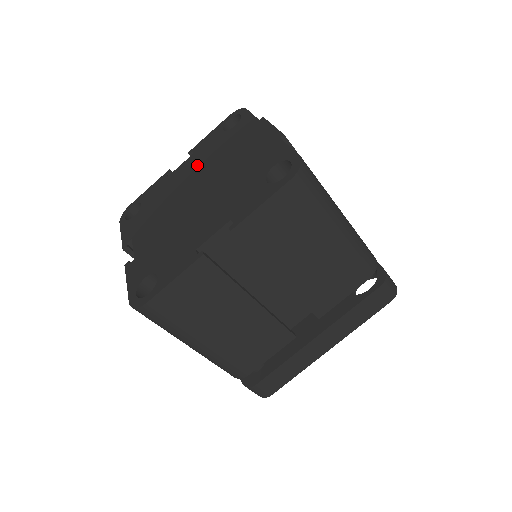
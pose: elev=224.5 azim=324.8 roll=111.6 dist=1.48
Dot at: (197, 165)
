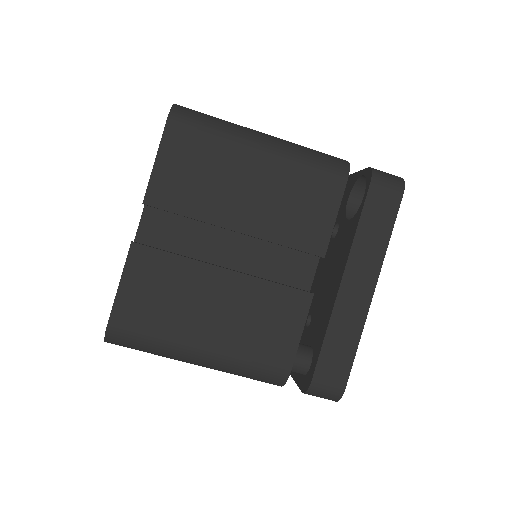
Dot at: occluded
